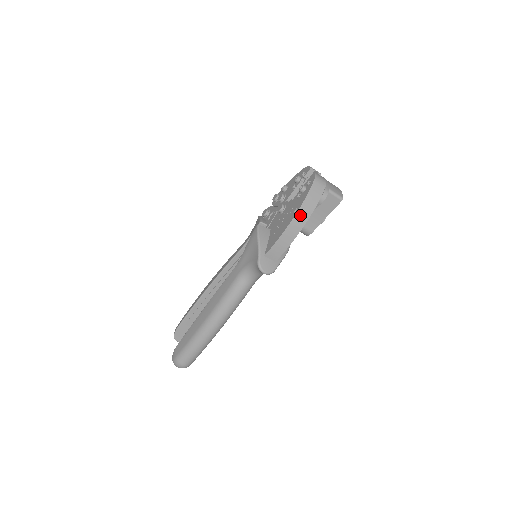
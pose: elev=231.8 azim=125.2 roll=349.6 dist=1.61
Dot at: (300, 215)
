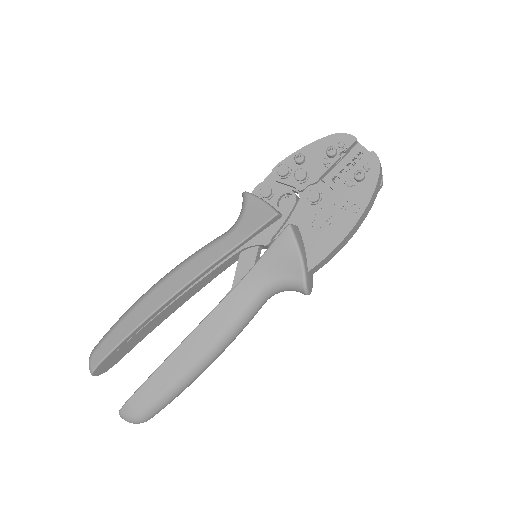
Dot at: (363, 216)
